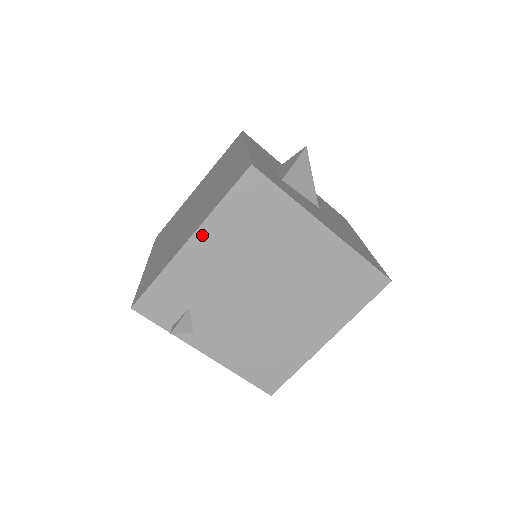
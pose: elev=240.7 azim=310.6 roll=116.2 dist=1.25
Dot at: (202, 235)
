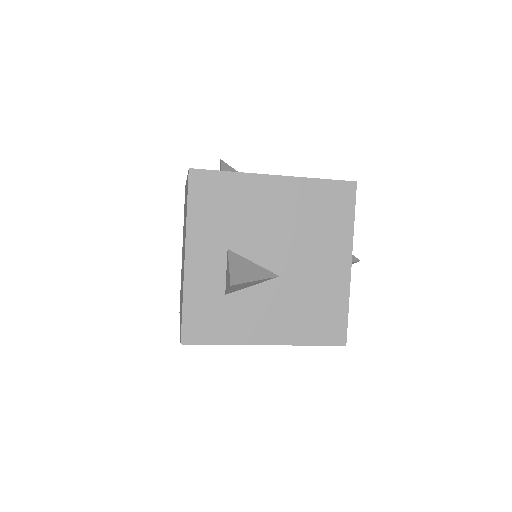
Dot at: occluded
